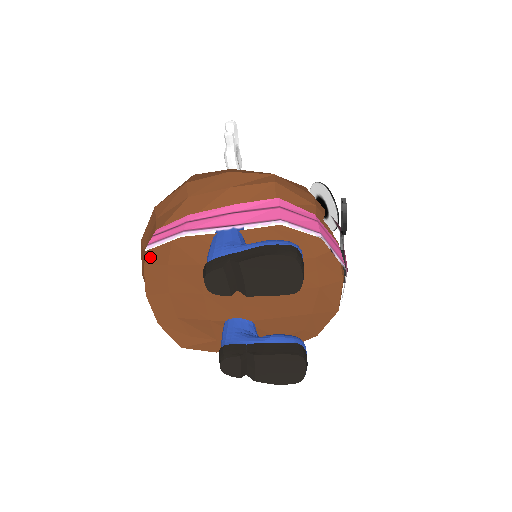
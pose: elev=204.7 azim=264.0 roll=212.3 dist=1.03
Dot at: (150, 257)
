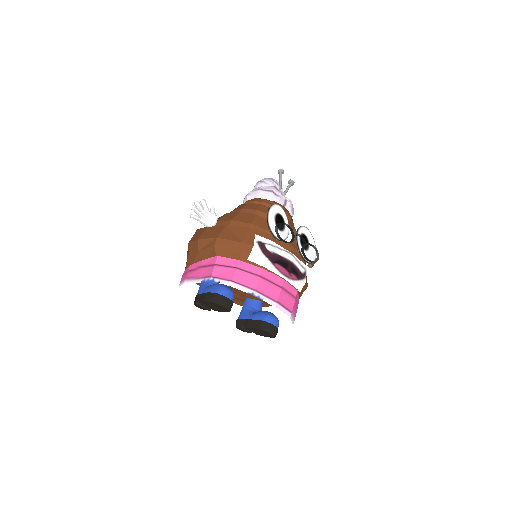
Dot at: occluded
